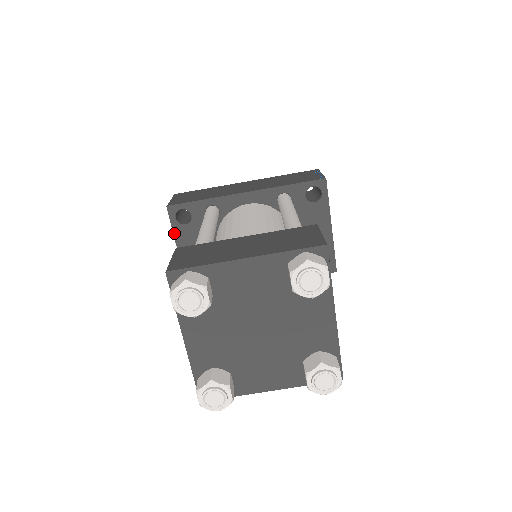
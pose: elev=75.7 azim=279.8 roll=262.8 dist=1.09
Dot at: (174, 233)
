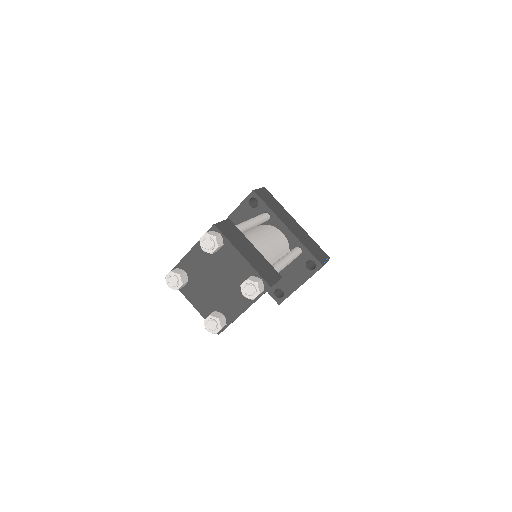
Dot at: (242, 203)
